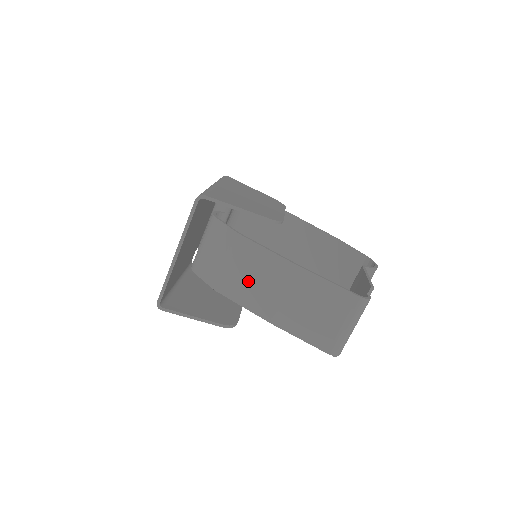
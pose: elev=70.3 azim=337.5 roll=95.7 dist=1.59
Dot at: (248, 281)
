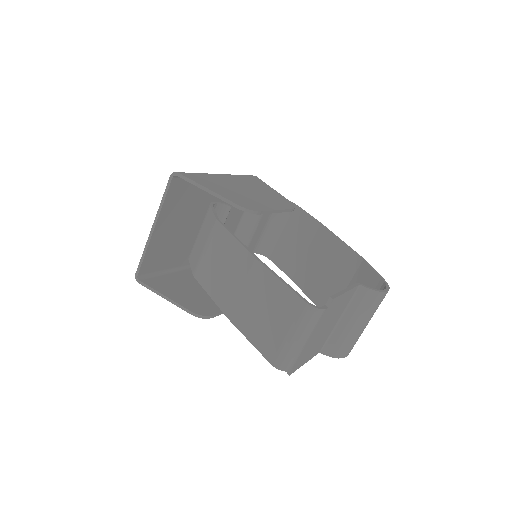
Dot at: (217, 270)
